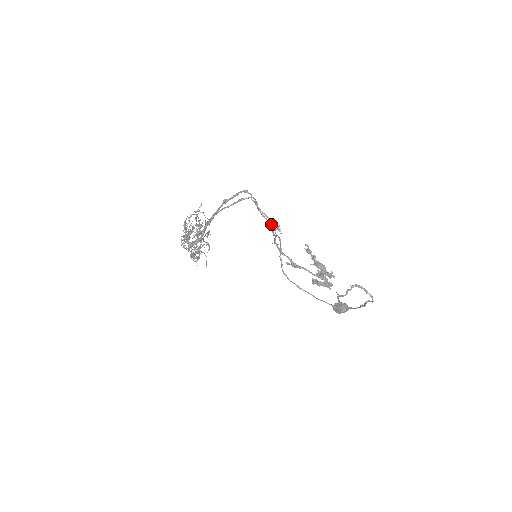
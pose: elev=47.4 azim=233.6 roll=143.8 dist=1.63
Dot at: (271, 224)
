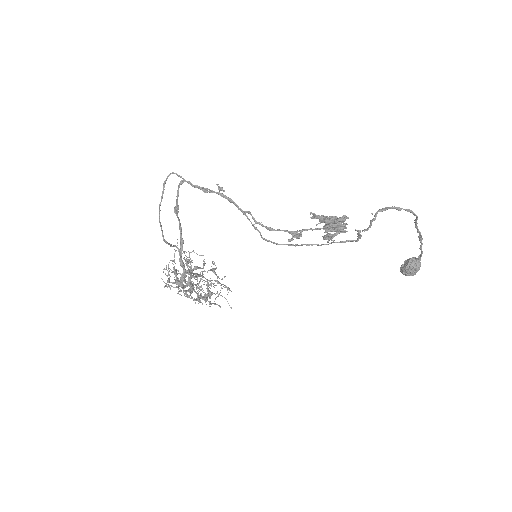
Dot at: occluded
